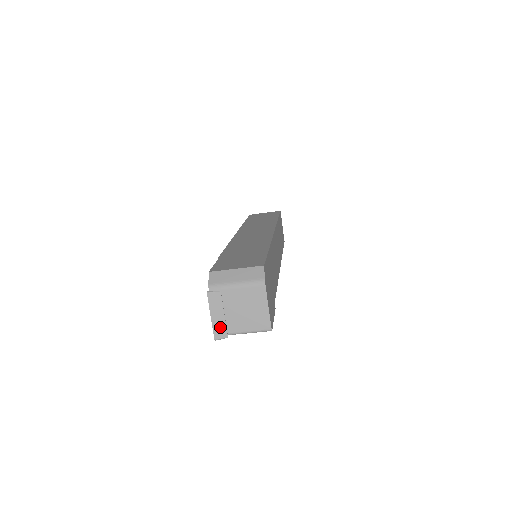
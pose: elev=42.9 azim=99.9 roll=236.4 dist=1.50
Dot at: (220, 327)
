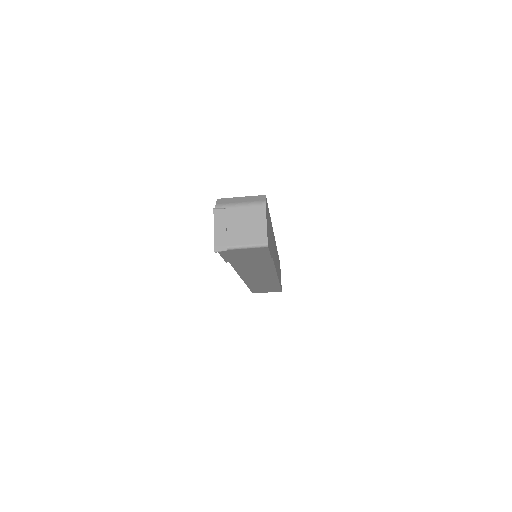
Dot at: (221, 240)
